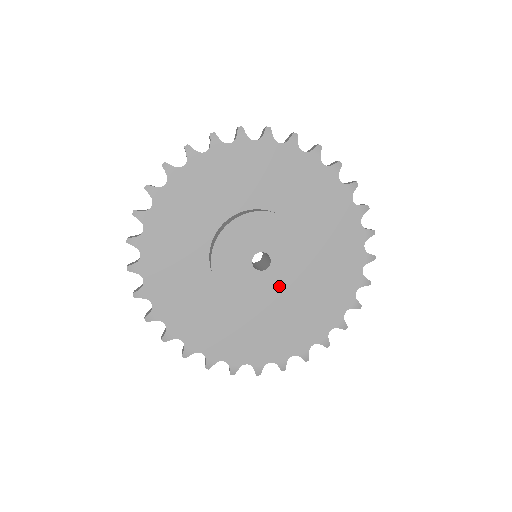
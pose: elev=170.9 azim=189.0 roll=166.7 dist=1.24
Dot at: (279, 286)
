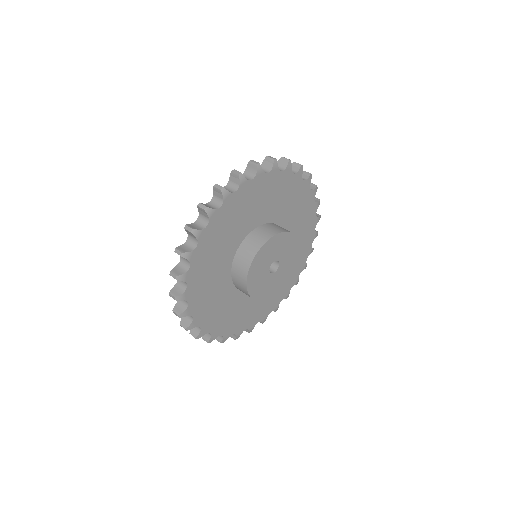
Dot at: (281, 279)
